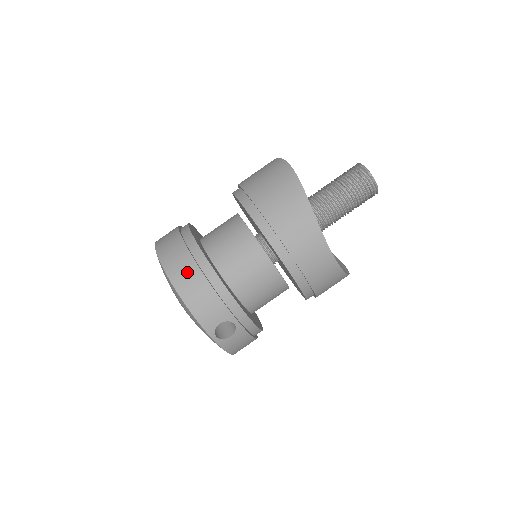
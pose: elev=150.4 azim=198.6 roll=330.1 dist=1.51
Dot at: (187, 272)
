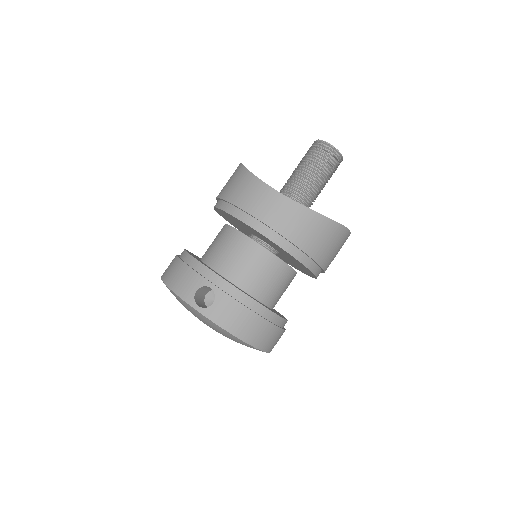
Dot at: (171, 266)
